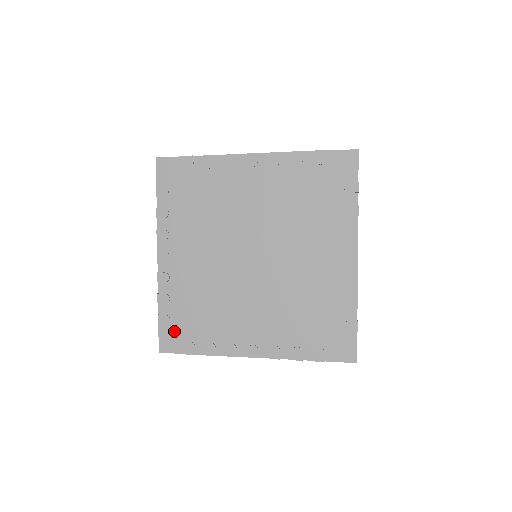
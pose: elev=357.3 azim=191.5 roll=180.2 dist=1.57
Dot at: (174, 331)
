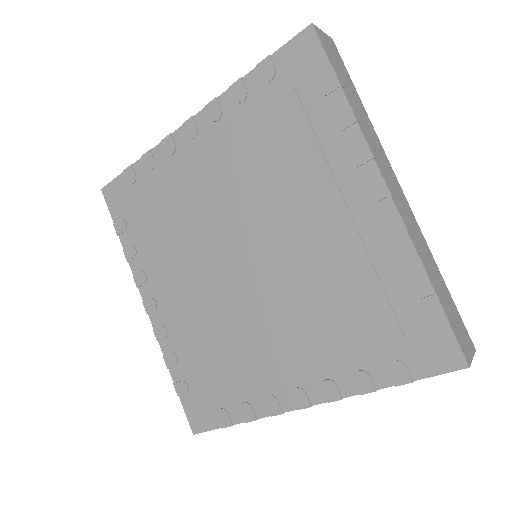
Dot at: (198, 400)
